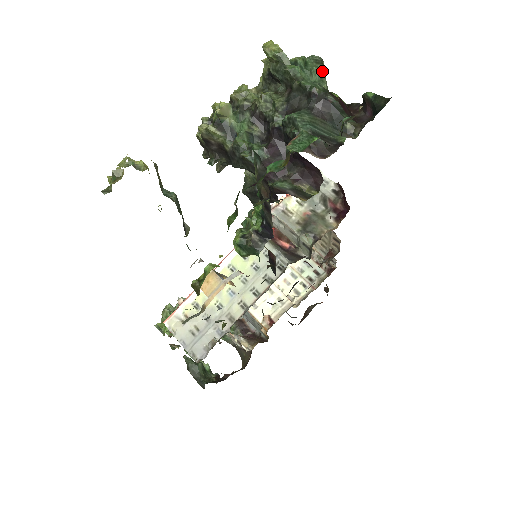
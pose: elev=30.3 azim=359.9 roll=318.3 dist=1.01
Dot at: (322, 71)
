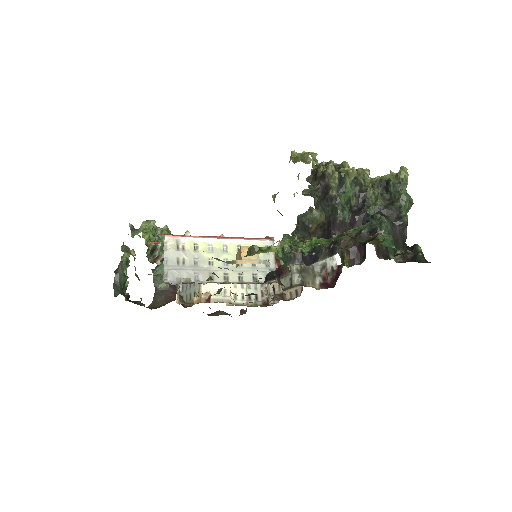
Dot at: occluded
